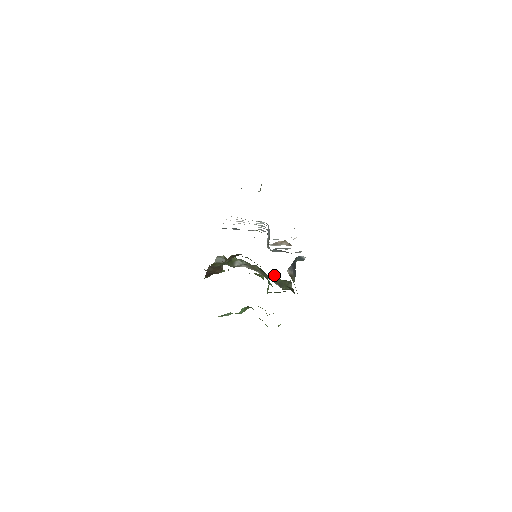
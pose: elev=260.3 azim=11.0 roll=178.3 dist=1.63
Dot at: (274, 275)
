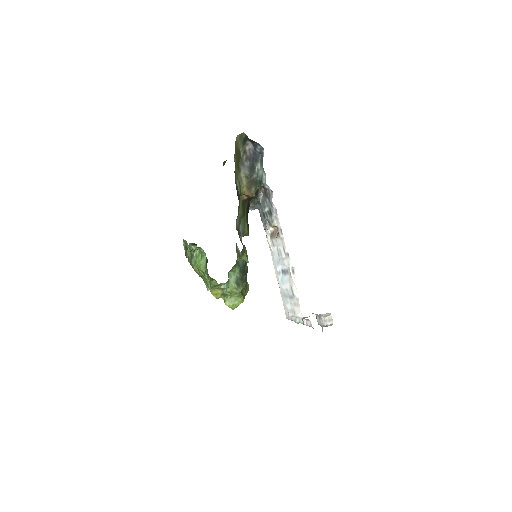
Dot at: occluded
